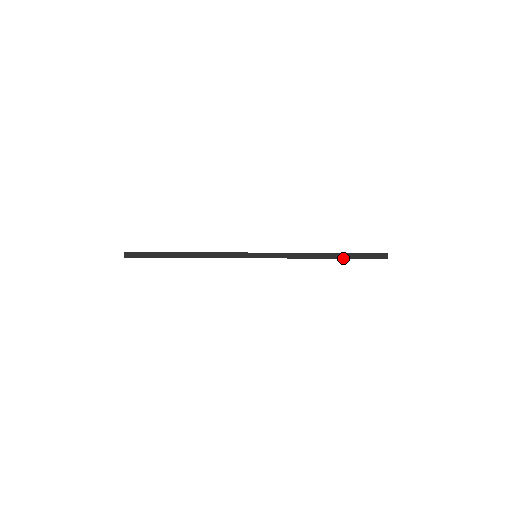
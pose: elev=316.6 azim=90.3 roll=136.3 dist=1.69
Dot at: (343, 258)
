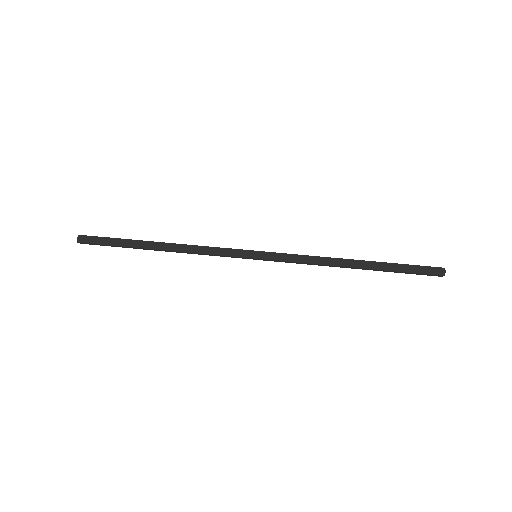
Dot at: (379, 269)
